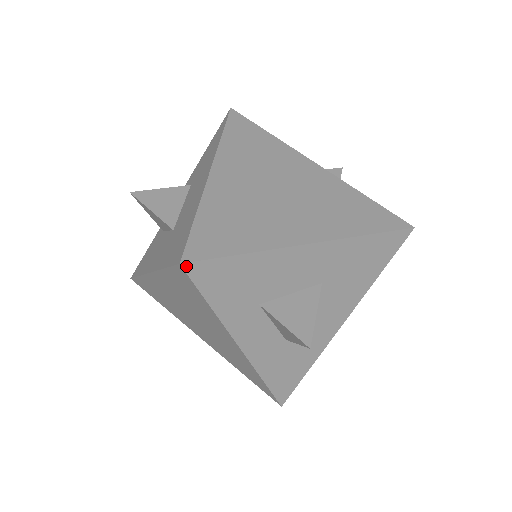
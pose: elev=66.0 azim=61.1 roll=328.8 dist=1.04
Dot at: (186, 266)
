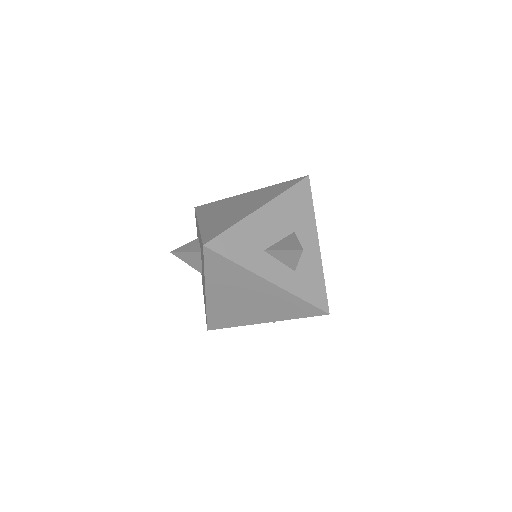
Dot at: (210, 329)
